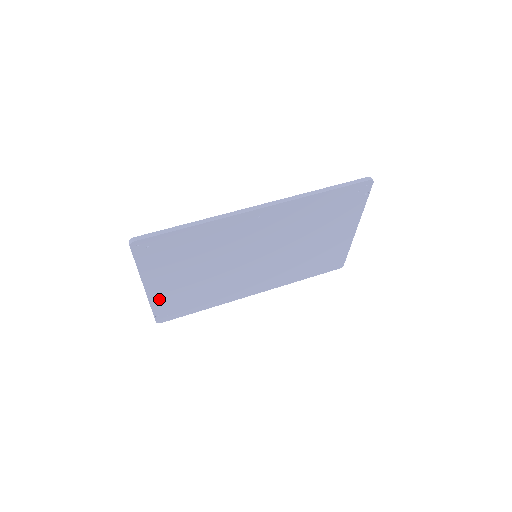
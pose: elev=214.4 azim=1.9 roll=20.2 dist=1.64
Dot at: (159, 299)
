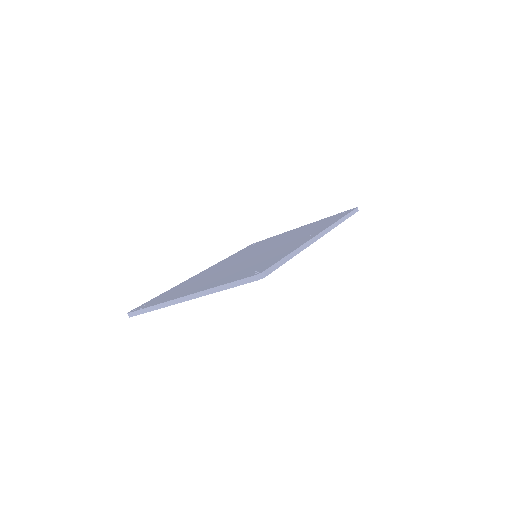
Dot at: occluded
